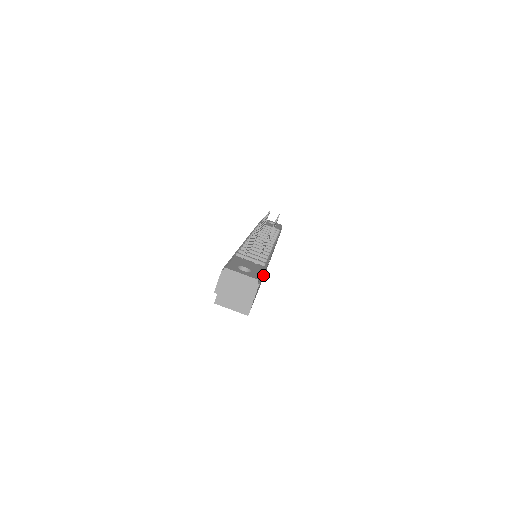
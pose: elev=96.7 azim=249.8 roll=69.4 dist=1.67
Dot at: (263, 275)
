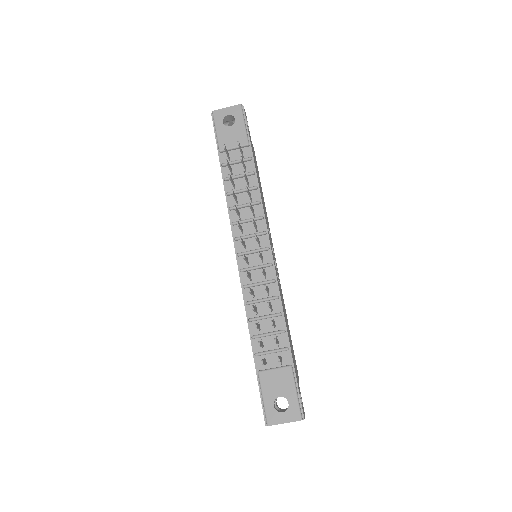
Dot at: occluded
